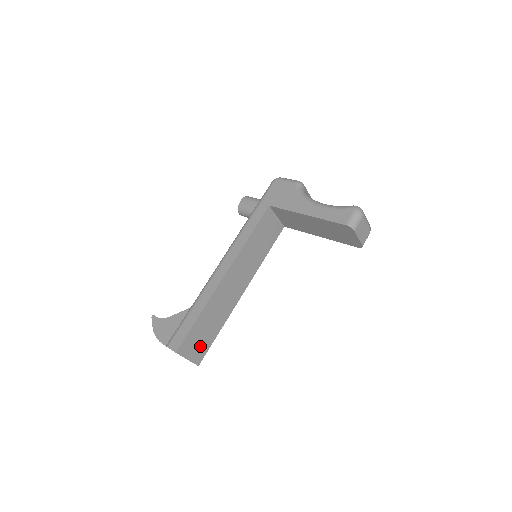
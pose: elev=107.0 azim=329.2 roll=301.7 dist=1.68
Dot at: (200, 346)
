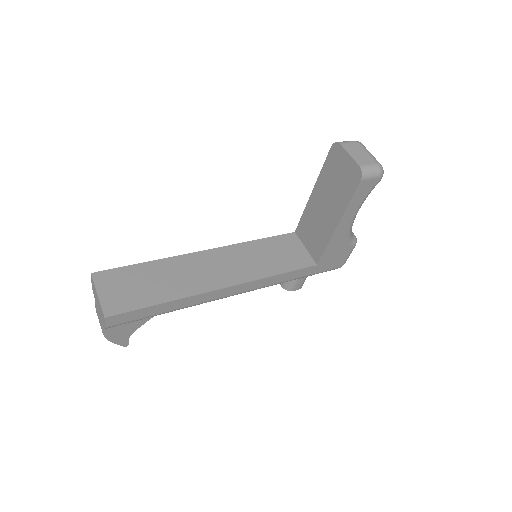
Dot at: (125, 296)
